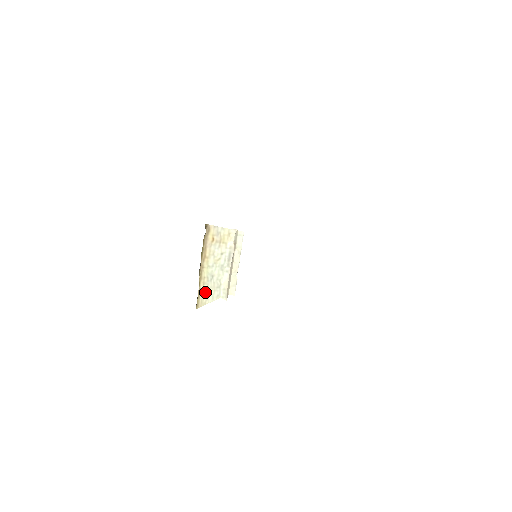
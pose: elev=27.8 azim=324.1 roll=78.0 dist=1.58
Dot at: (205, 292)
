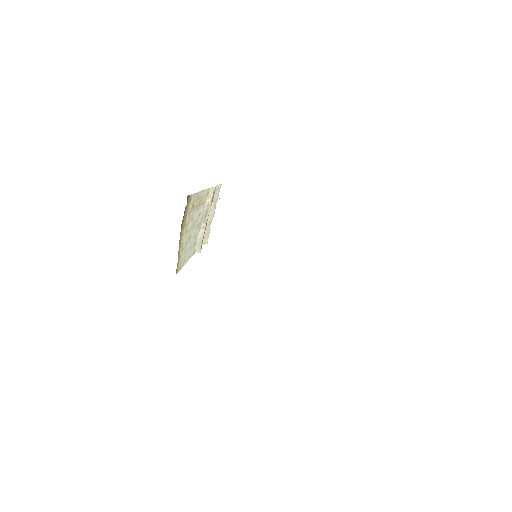
Dot at: (183, 256)
